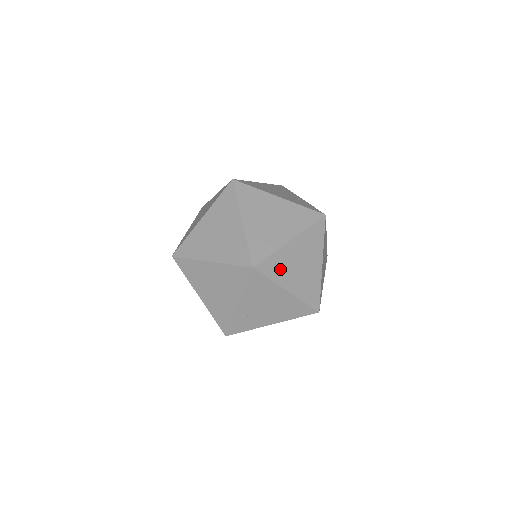
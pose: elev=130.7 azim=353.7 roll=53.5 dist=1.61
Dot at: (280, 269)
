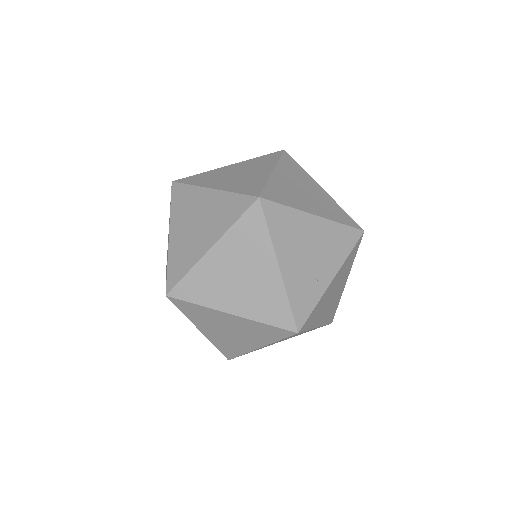
Dot at: (200, 317)
